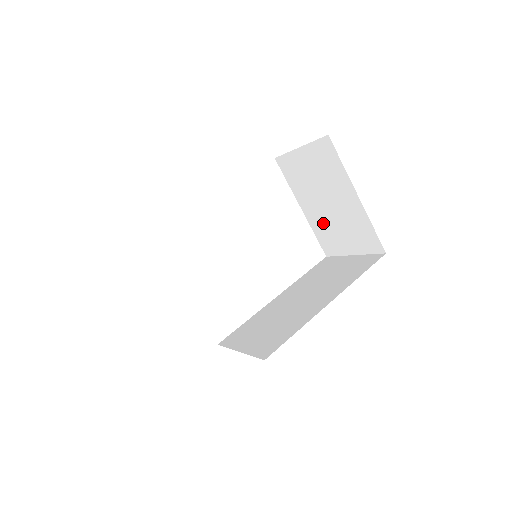
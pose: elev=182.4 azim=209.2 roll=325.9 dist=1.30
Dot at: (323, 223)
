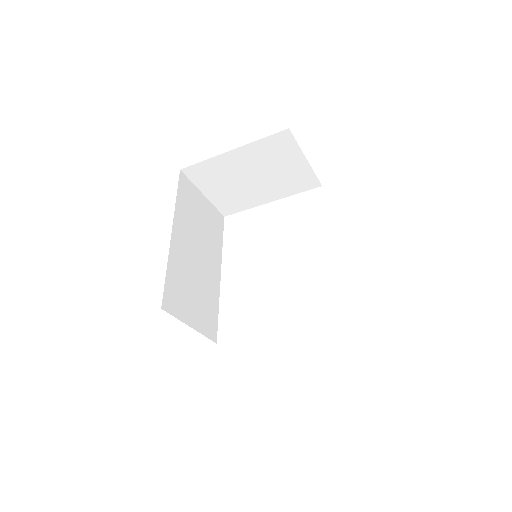
Dot at: (279, 184)
